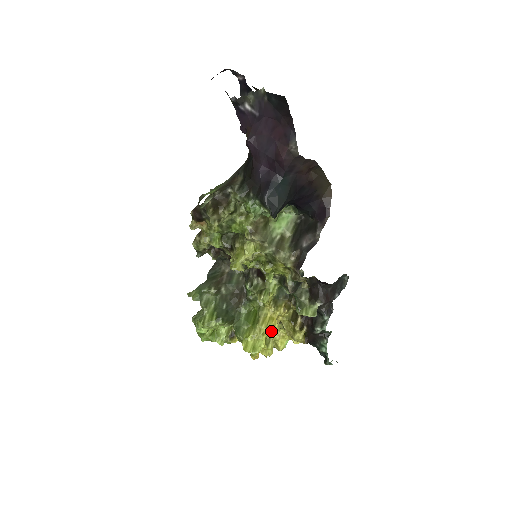
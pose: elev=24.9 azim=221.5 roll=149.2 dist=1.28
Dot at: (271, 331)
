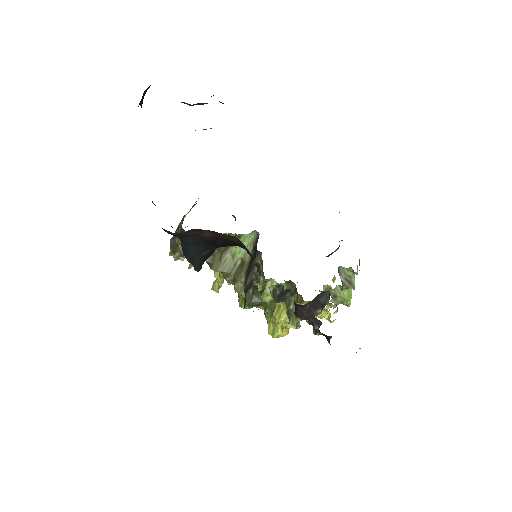
Dot at: (285, 321)
